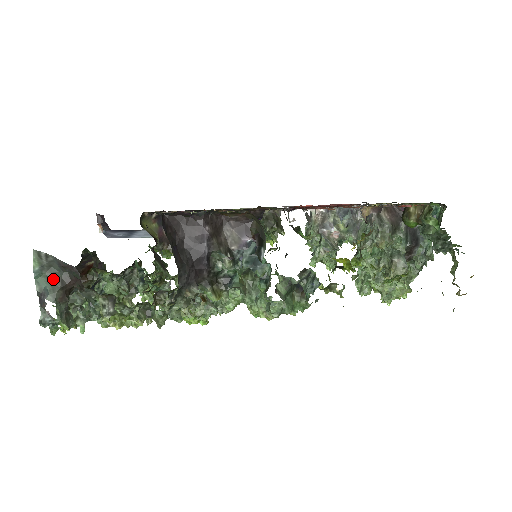
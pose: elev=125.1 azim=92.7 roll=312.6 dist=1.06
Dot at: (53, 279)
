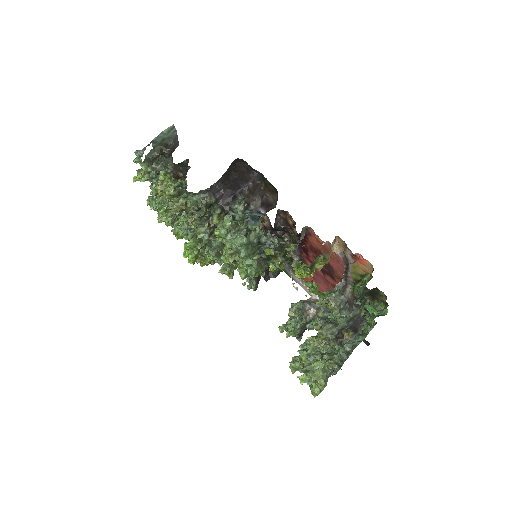
Dot at: (165, 142)
